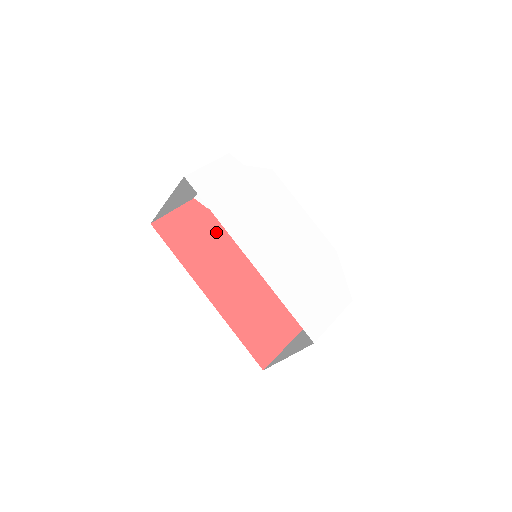
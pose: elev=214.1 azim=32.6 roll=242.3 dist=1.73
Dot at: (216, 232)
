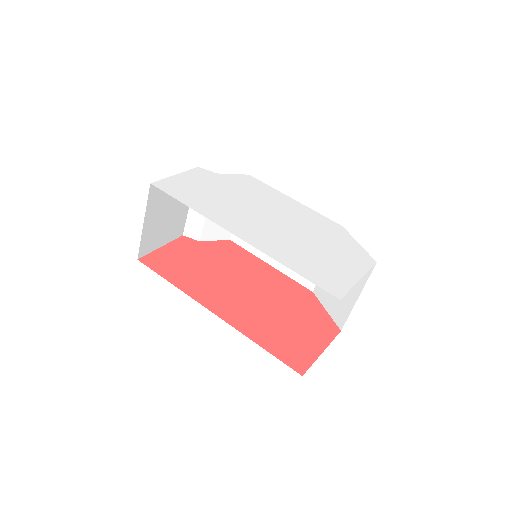
Dot at: (213, 259)
